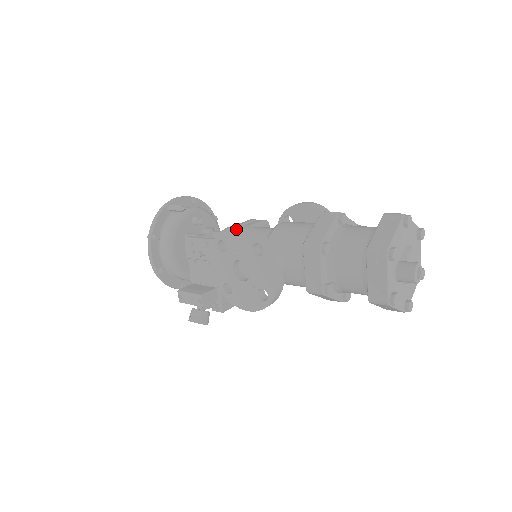
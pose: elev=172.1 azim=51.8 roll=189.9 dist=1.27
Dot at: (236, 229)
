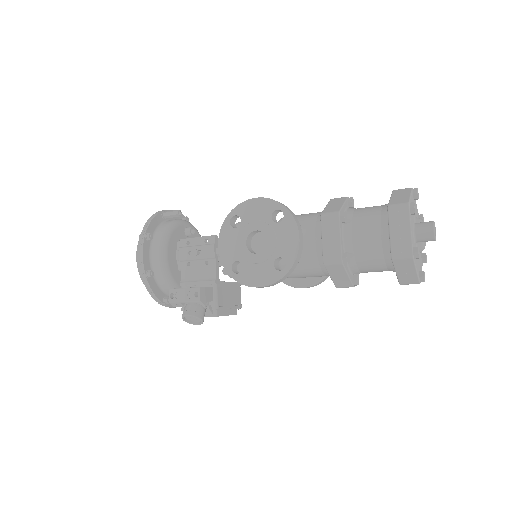
Dot at: (254, 200)
